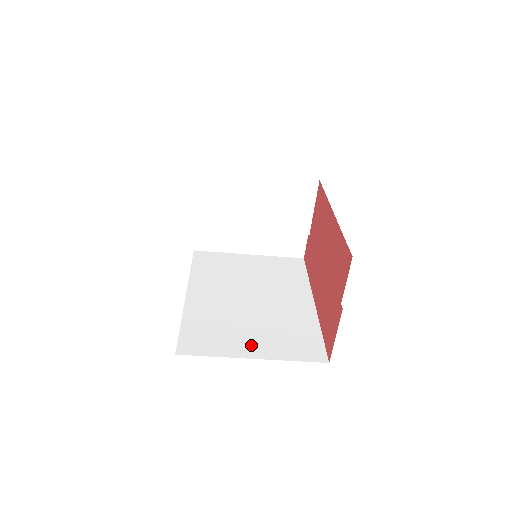
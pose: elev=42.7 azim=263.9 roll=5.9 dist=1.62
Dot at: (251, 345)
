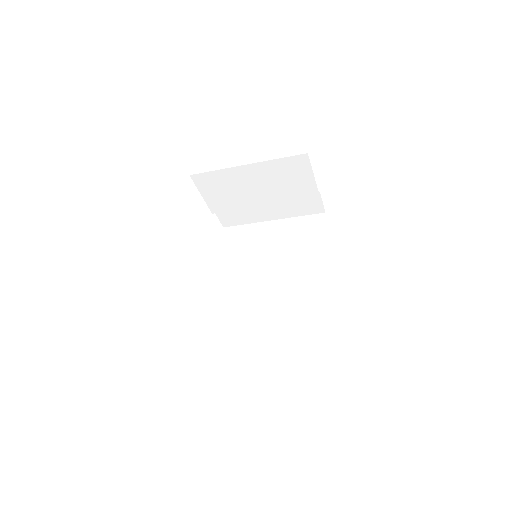
Dot at: (264, 339)
